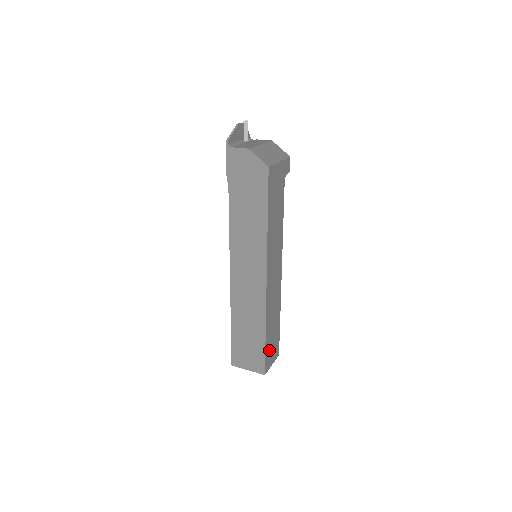
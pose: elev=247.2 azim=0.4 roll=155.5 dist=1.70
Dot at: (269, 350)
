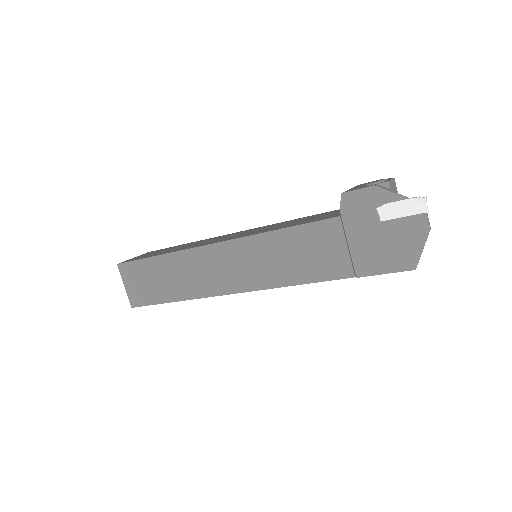
Dot at: occluded
